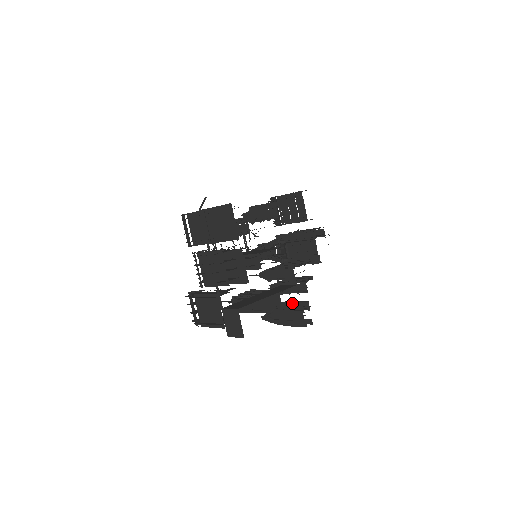
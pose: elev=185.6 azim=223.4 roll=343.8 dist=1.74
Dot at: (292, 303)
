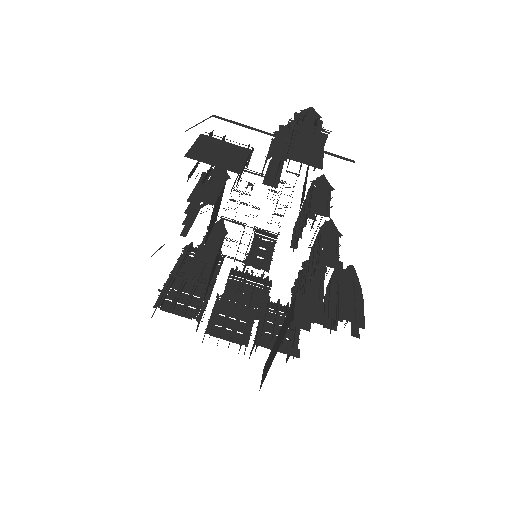
Dot at: (330, 297)
